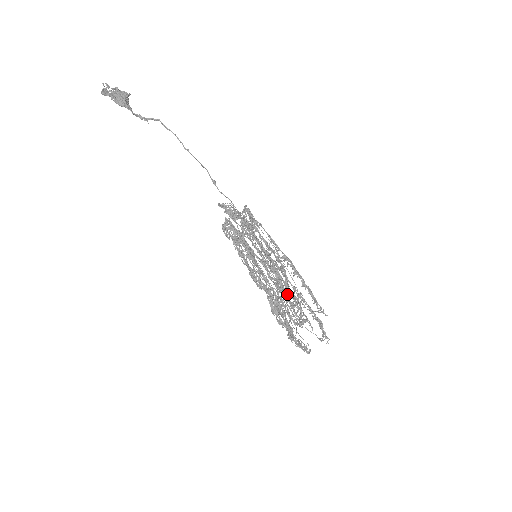
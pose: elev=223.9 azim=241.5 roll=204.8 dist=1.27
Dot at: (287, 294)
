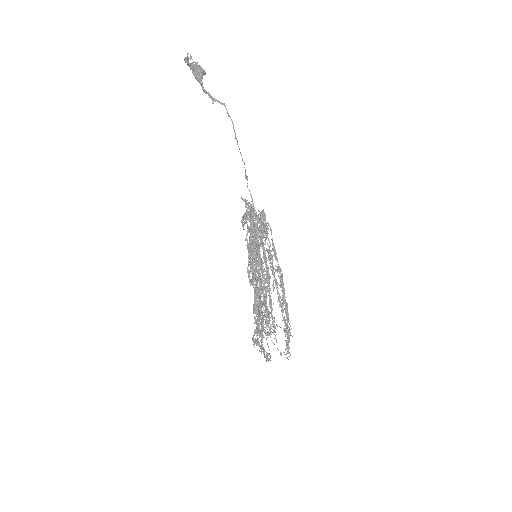
Dot at: (263, 303)
